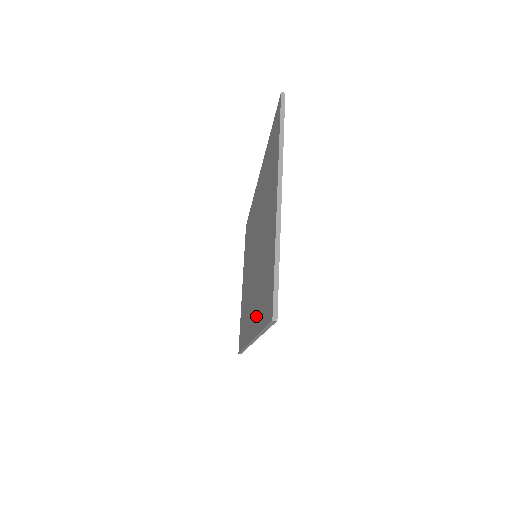
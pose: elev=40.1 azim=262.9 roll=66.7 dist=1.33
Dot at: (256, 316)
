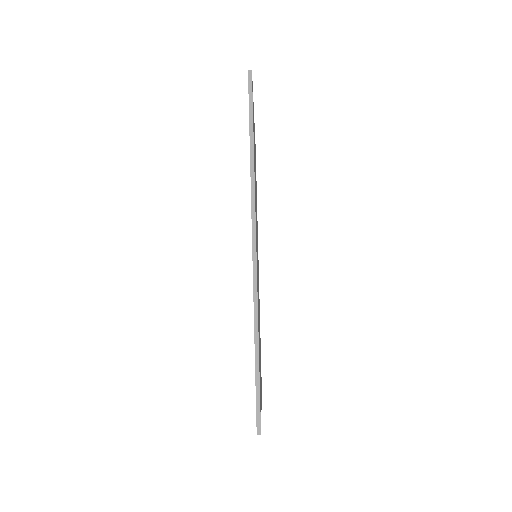
Dot at: occluded
